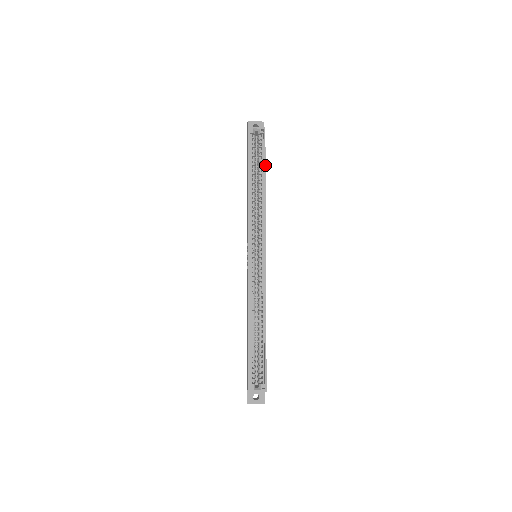
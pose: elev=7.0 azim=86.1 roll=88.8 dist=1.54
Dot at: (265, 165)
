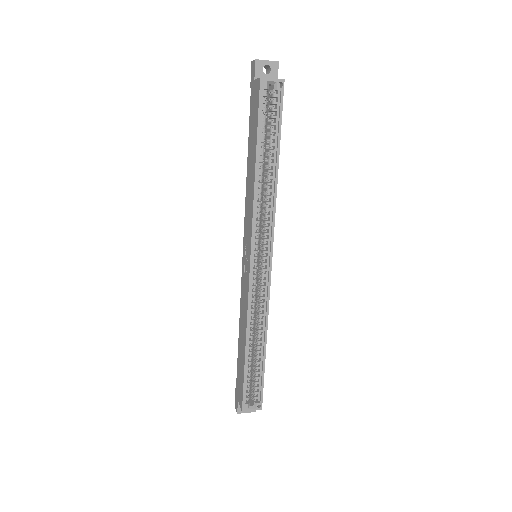
Dot at: occluded
